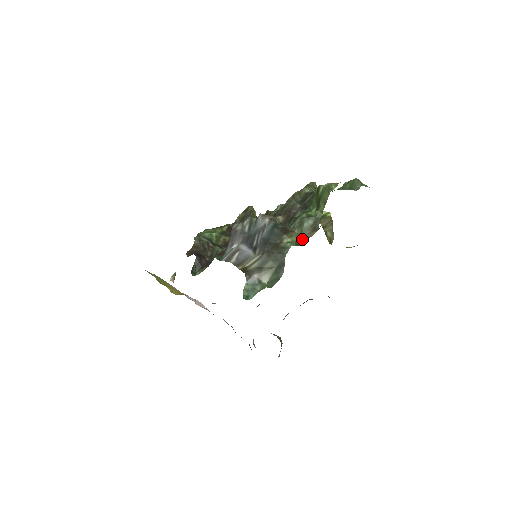
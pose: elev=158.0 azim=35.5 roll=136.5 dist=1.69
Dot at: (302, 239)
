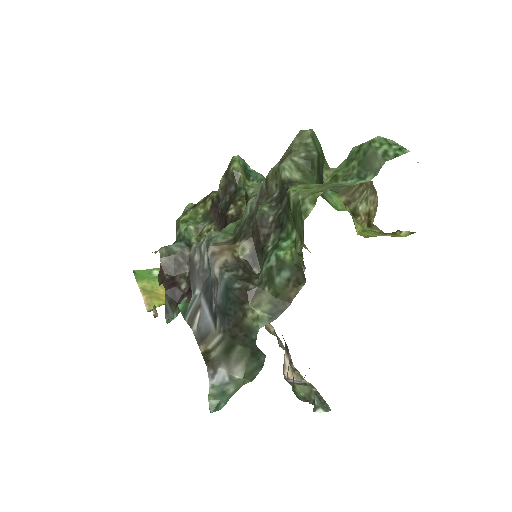
Dot at: (279, 304)
